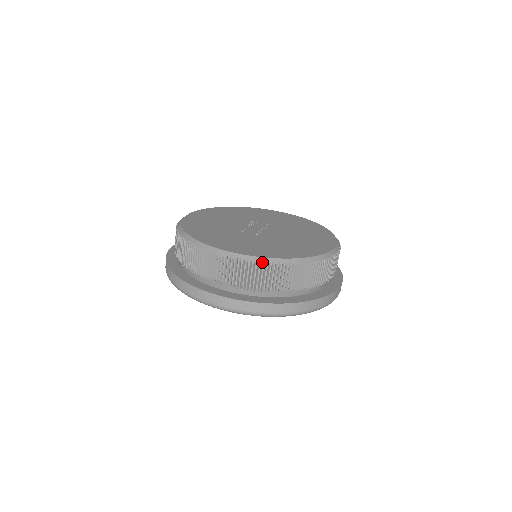
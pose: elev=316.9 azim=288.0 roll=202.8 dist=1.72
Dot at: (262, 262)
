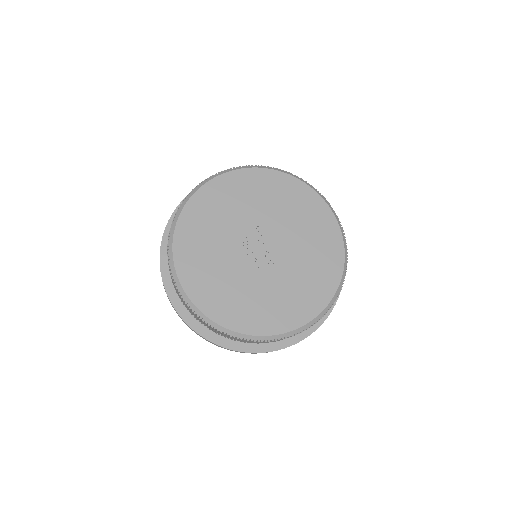
Dot at: occluded
